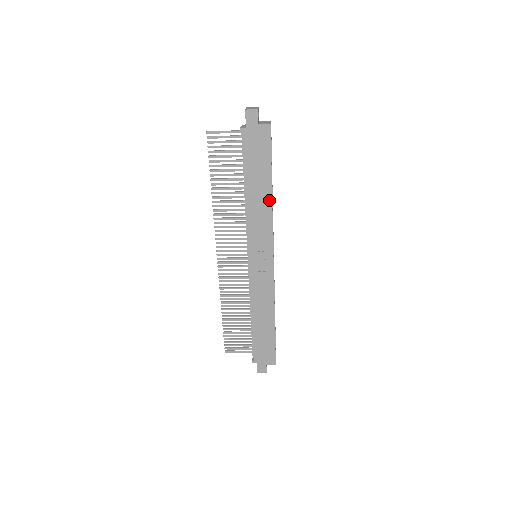
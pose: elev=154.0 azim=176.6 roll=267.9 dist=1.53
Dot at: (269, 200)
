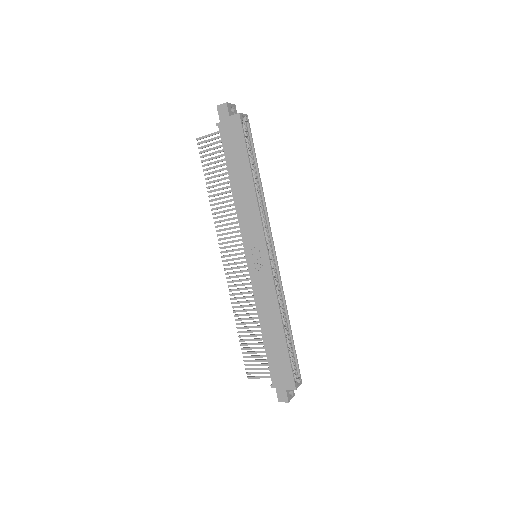
Dot at: (252, 189)
